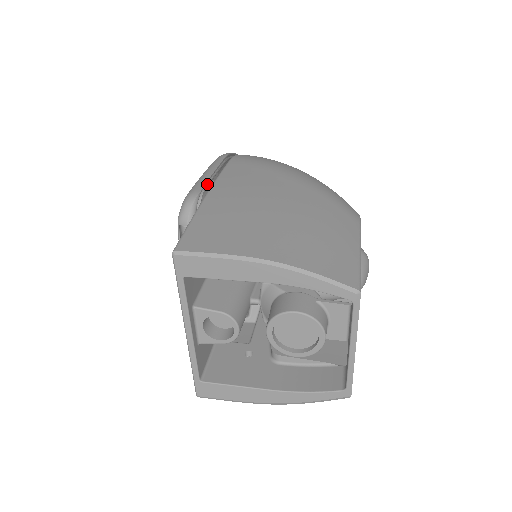
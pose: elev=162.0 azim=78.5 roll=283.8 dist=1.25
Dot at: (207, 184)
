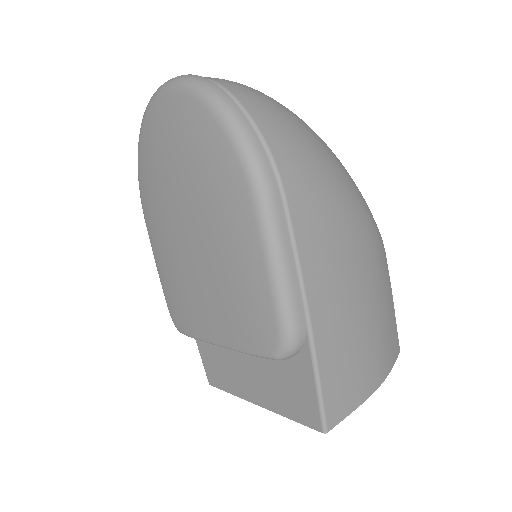
Dot at: (297, 295)
